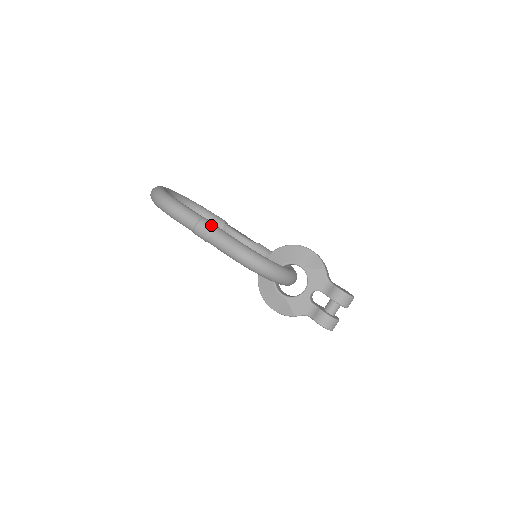
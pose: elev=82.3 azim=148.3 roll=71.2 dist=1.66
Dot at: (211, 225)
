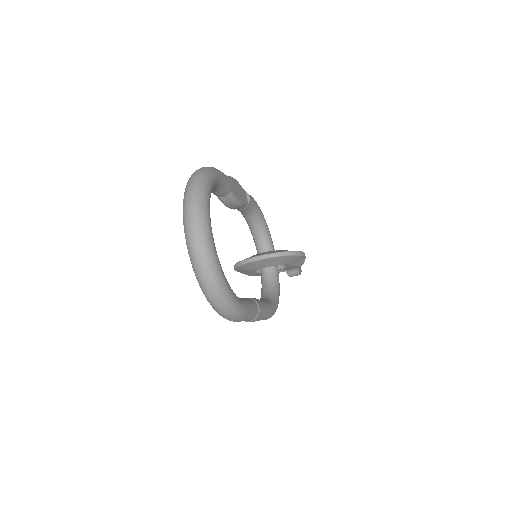
Dot at: (262, 316)
